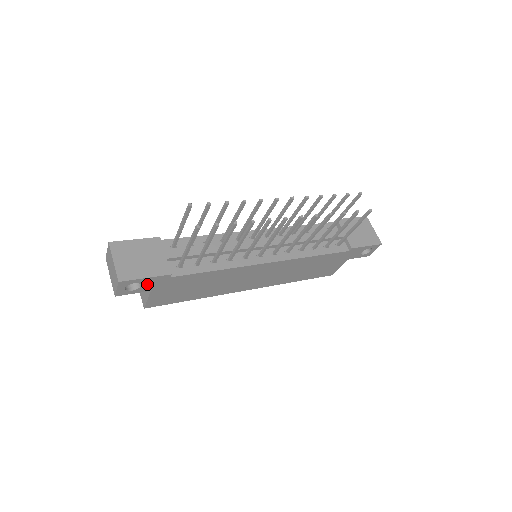
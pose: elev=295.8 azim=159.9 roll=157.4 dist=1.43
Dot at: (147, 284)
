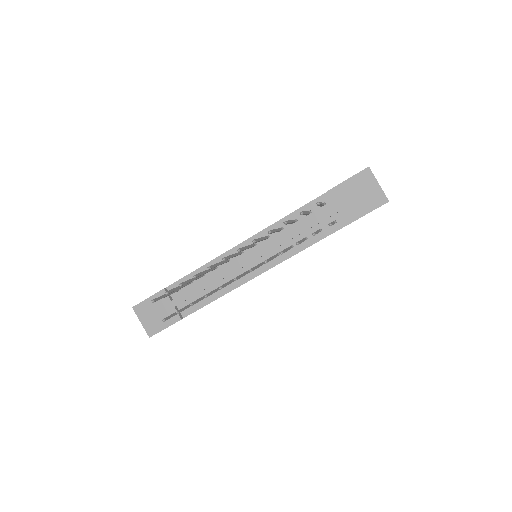
Dot at: occluded
